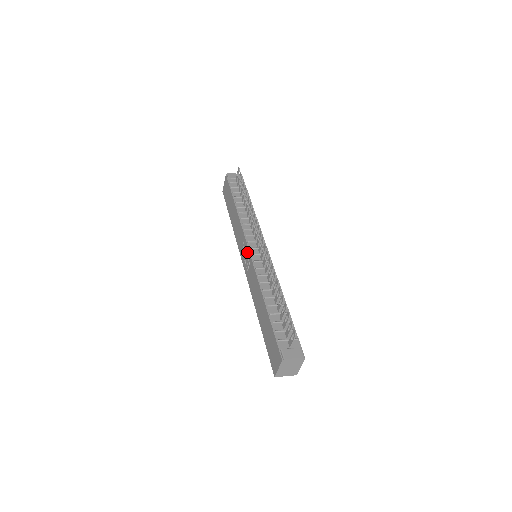
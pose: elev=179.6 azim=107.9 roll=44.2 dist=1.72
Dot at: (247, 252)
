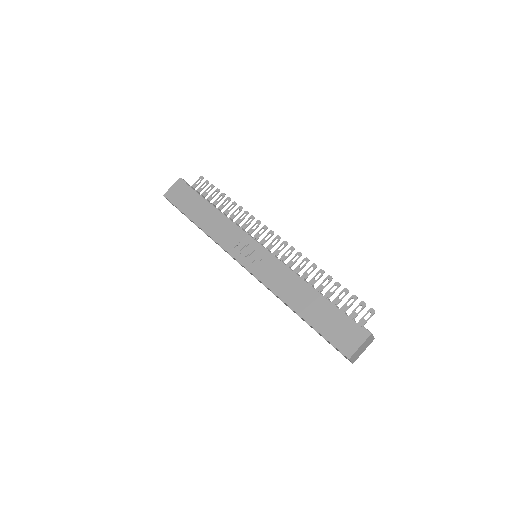
Dot at: (256, 247)
